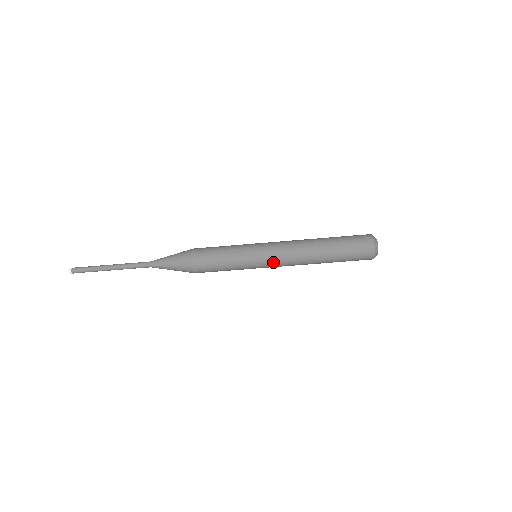
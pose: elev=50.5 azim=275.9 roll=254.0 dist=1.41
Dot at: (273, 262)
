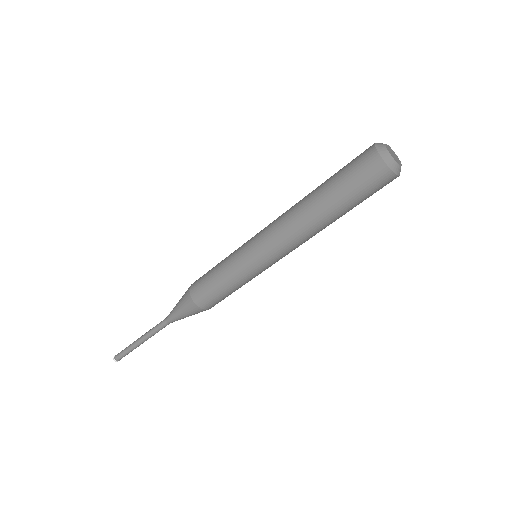
Dot at: (278, 258)
